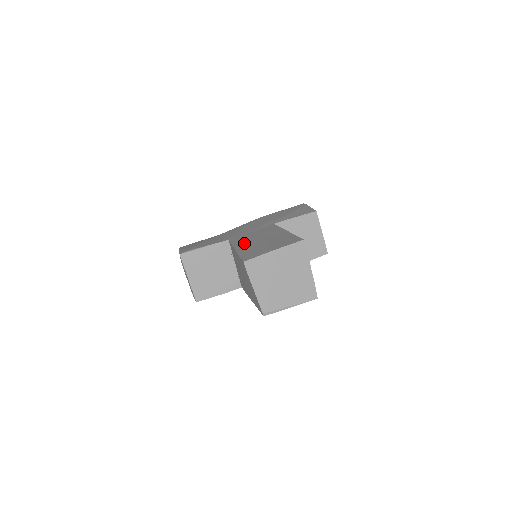
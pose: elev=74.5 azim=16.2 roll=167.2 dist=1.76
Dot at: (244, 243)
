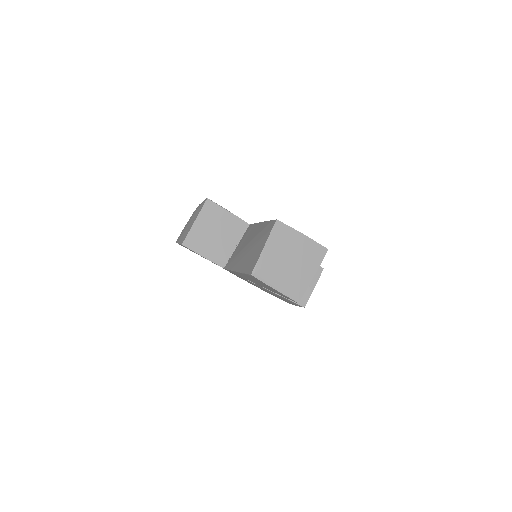
Dot at: occluded
